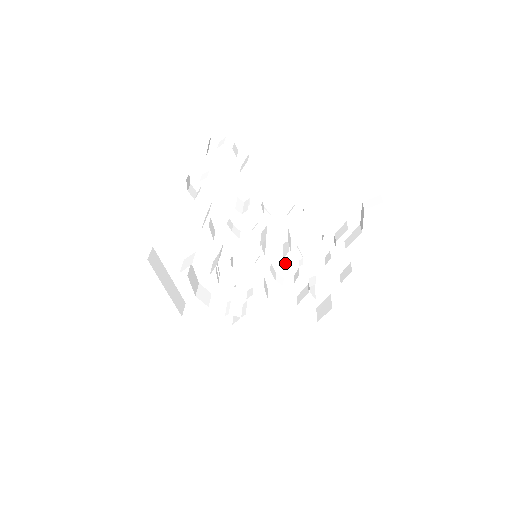
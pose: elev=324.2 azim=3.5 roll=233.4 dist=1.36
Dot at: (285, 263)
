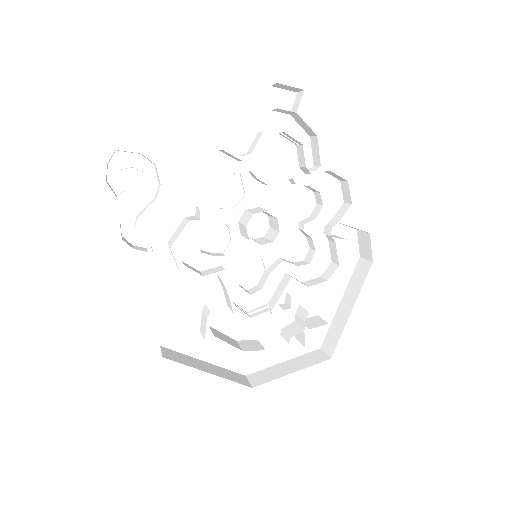
Dot at: (290, 244)
